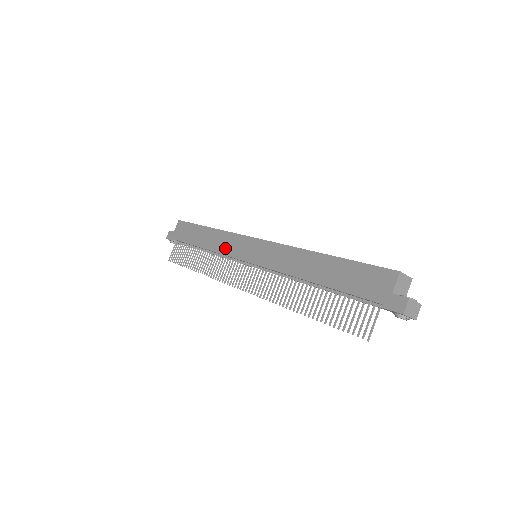
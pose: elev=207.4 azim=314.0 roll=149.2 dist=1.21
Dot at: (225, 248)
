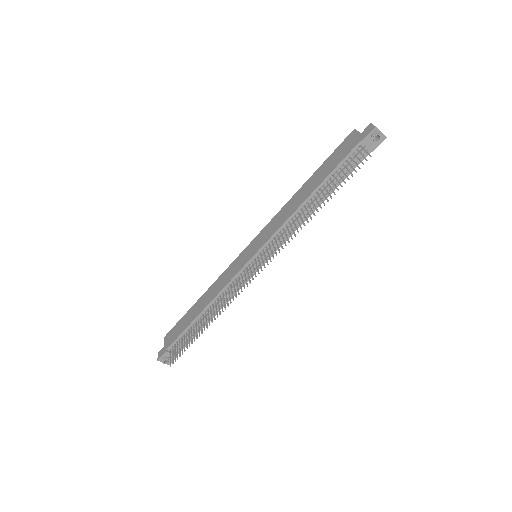
Dot at: (226, 280)
